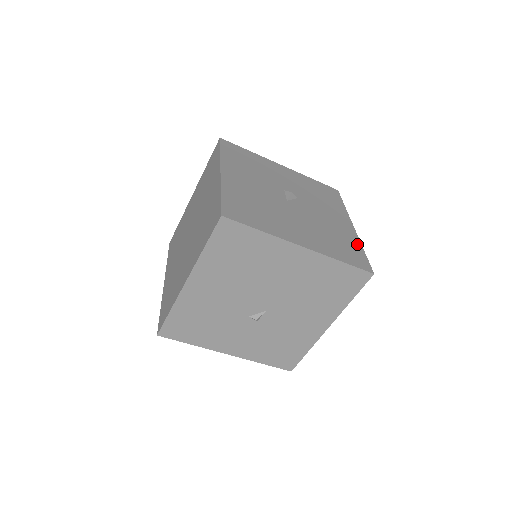
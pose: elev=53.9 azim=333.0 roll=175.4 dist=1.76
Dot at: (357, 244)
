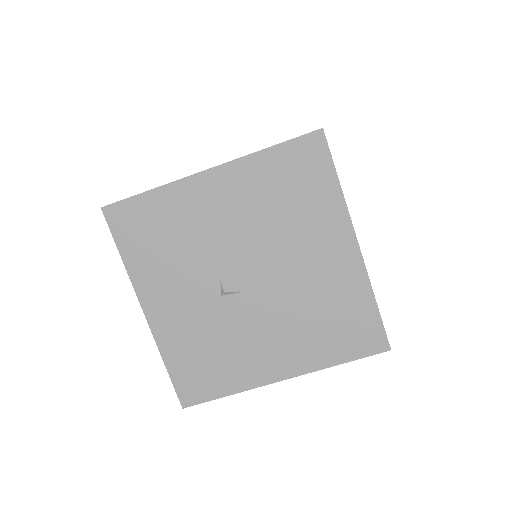
Dot at: occluded
